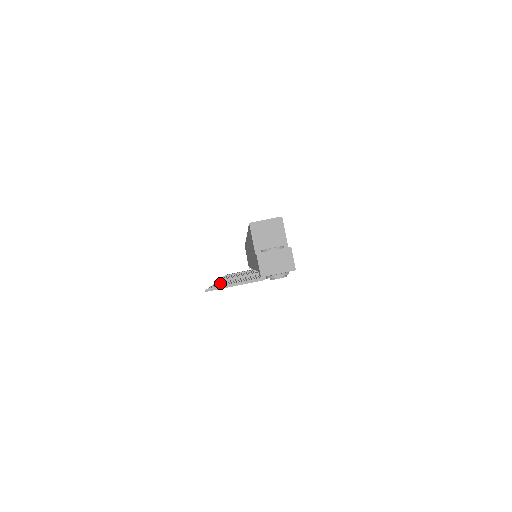
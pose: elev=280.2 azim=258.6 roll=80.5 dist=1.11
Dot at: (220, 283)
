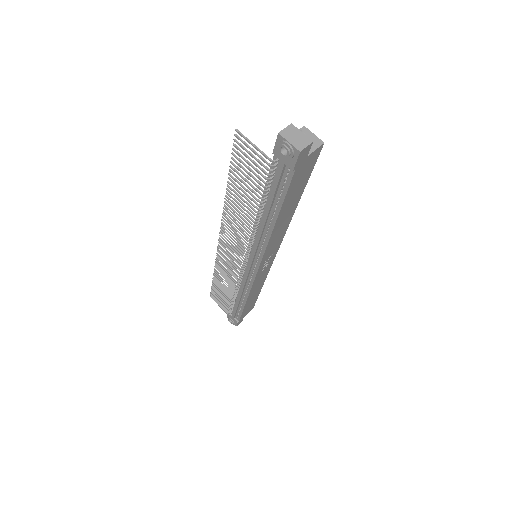
Dot at: (235, 178)
